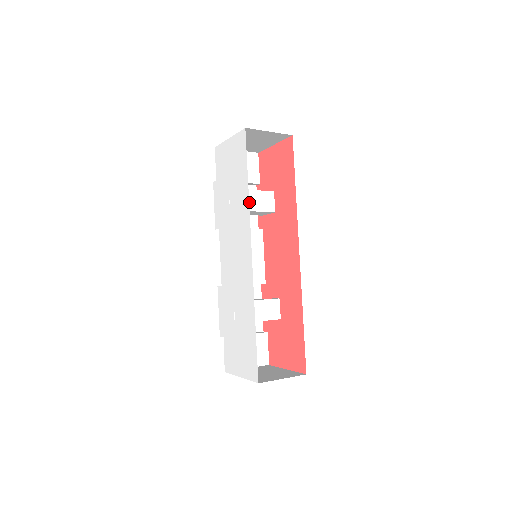
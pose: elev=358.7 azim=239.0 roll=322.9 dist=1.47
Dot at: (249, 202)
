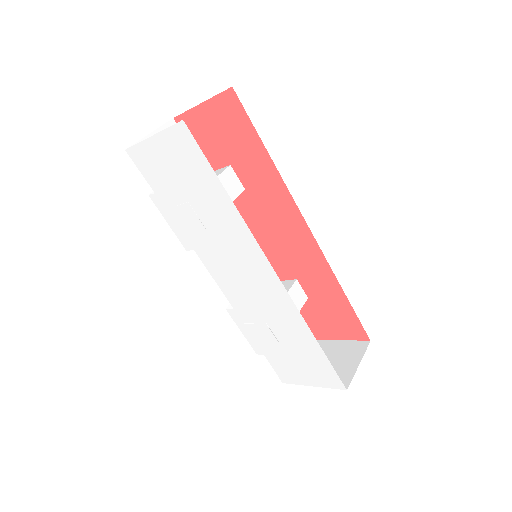
Dot at: occluded
